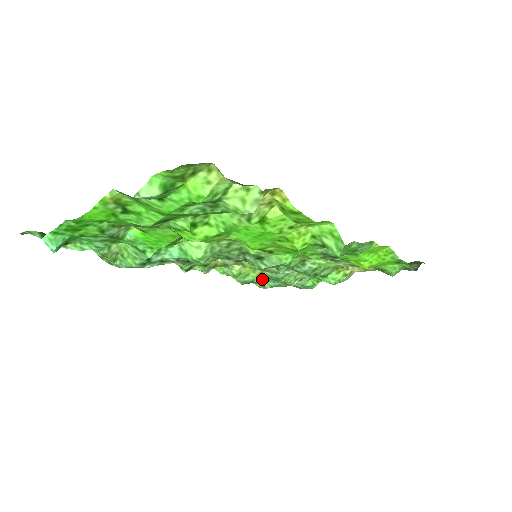
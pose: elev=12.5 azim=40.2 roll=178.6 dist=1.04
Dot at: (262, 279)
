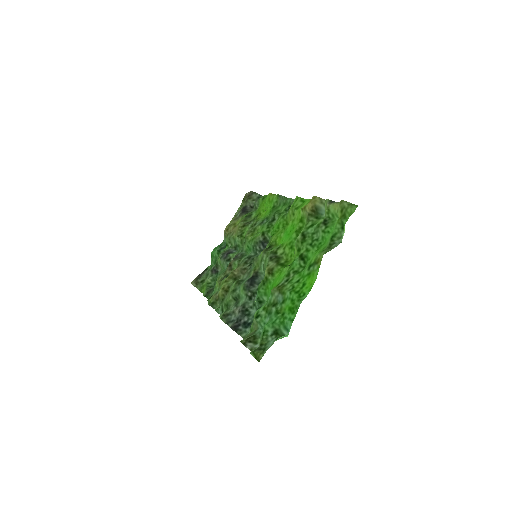
Dot at: occluded
